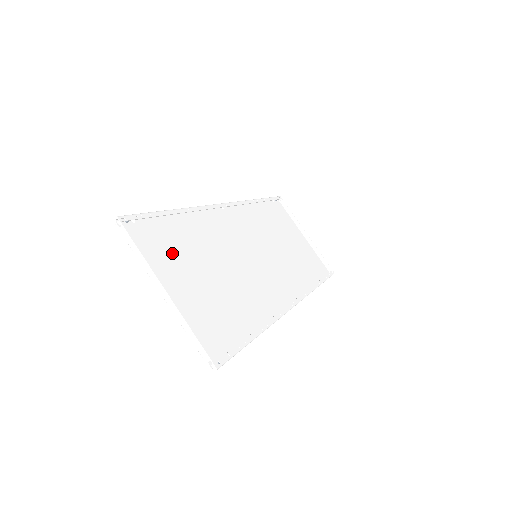
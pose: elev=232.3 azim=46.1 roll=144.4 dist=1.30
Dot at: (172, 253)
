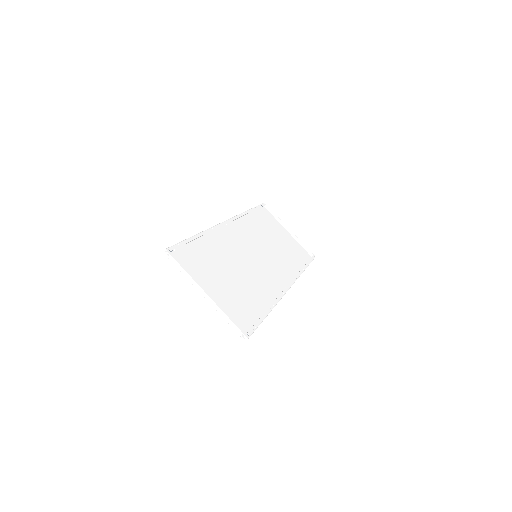
Dot at: (202, 266)
